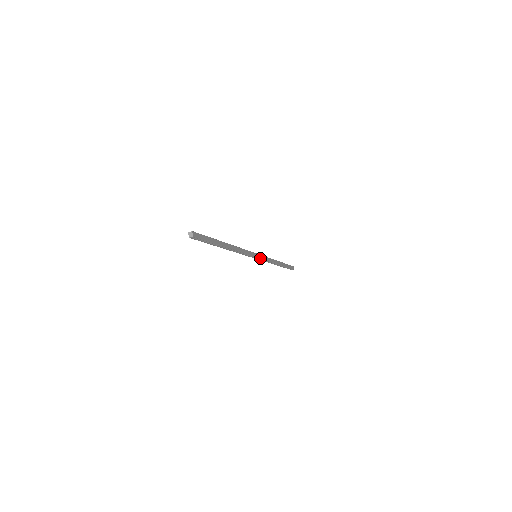
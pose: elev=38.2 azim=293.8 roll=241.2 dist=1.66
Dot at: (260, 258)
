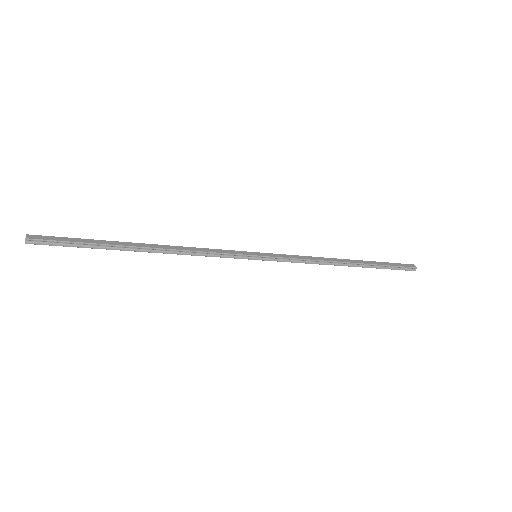
Dot at: (268, 257)
